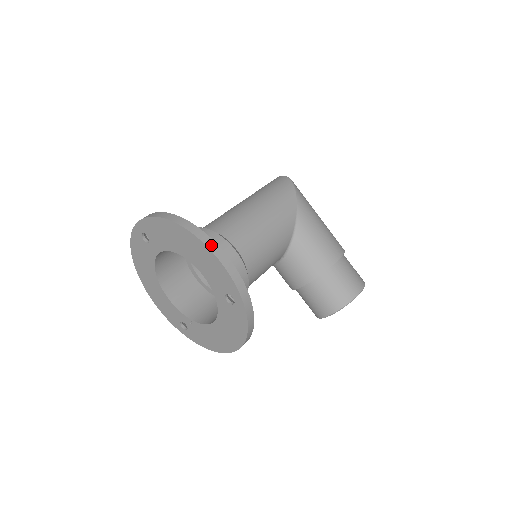
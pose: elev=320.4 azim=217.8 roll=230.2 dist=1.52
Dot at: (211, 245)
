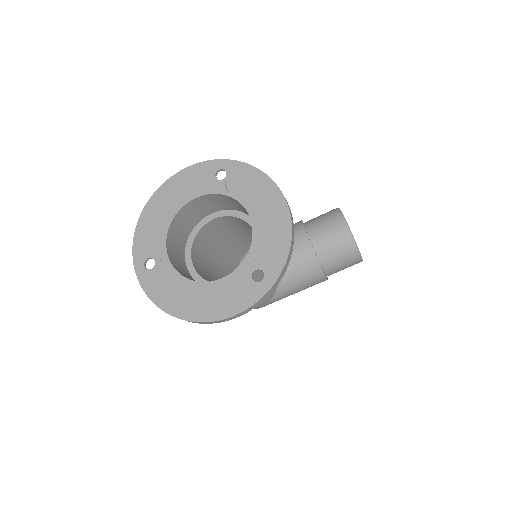
Dot at: (173, 178)
